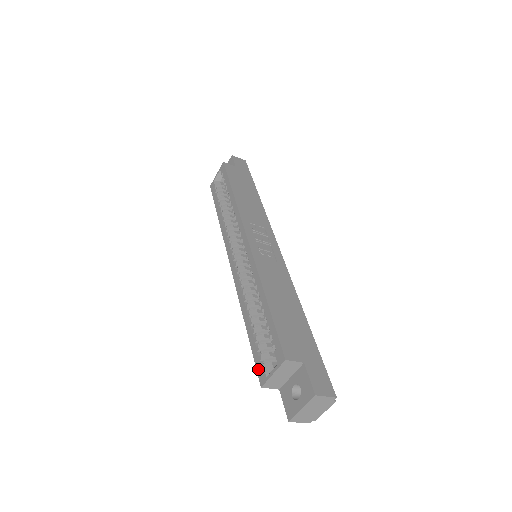
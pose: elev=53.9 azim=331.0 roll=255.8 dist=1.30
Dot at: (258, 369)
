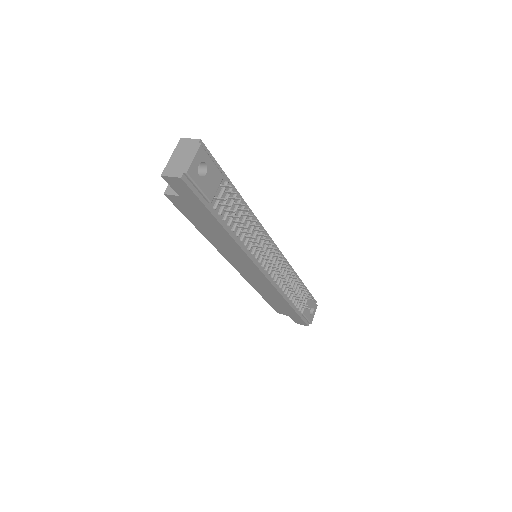
Dot at: occluded
